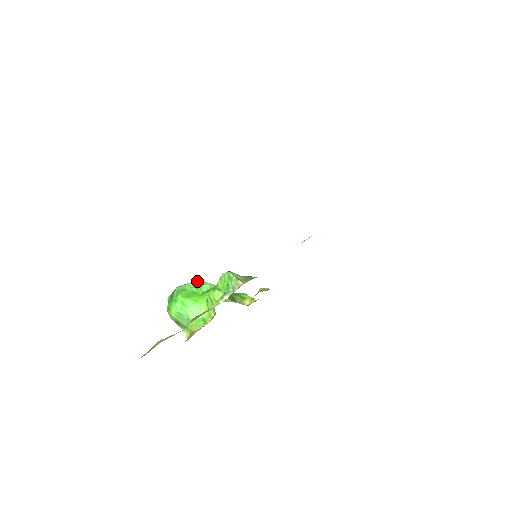
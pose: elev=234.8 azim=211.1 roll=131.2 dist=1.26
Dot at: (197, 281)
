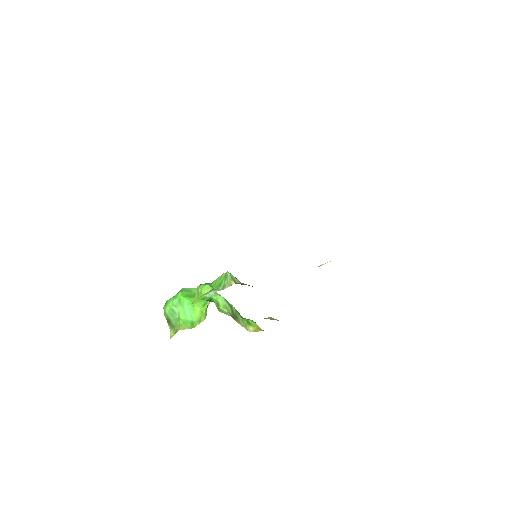
Dot at: occluded
